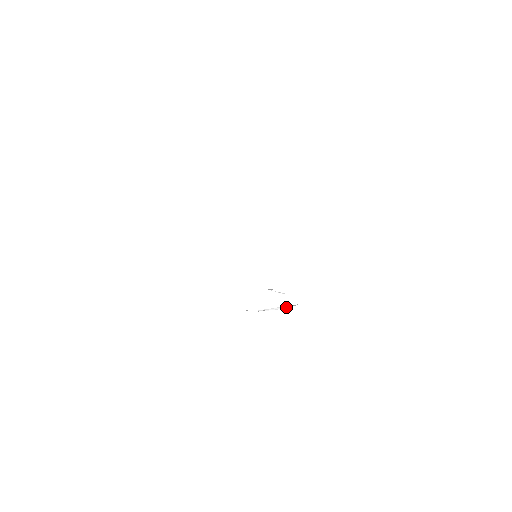
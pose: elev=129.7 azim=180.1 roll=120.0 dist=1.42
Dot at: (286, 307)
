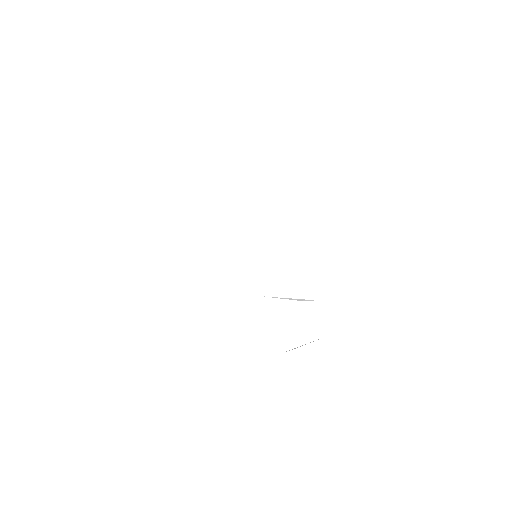
Dot at: (310, 342)
